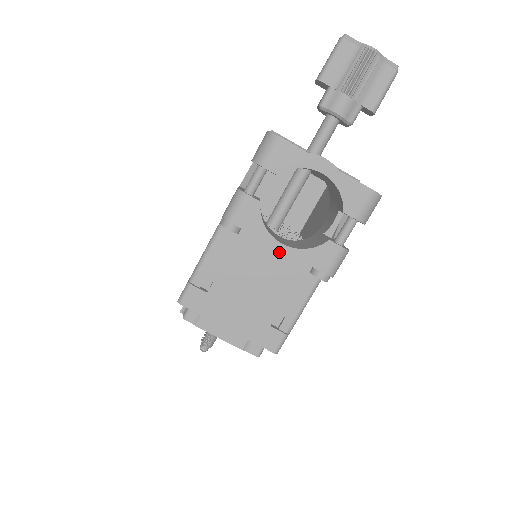
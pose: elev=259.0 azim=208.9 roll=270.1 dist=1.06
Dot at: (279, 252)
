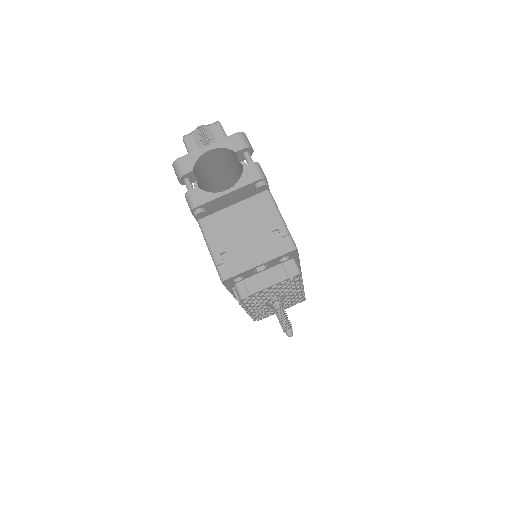
Dot at: (239, 207)
